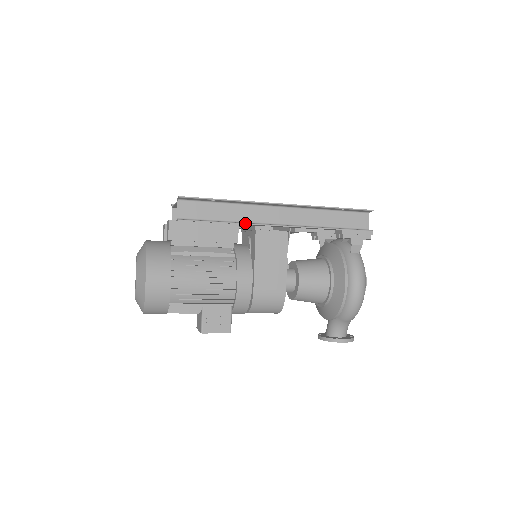
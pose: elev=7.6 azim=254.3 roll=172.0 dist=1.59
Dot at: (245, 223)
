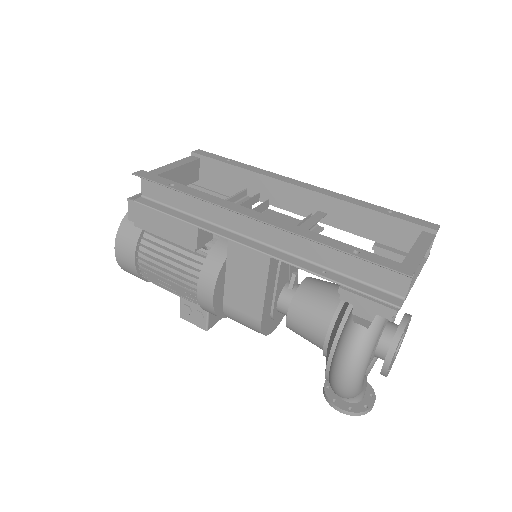
Dot at: (203, 228)
